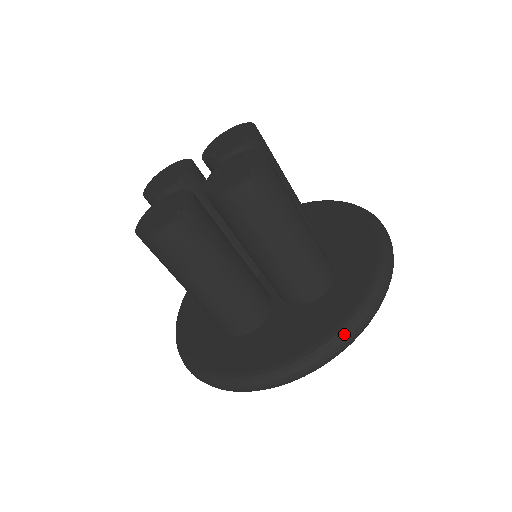
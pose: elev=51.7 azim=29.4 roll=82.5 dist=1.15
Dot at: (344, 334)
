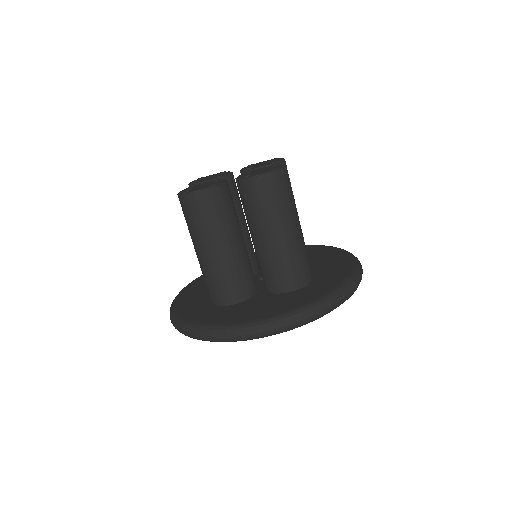
Dot at: (306, 310)
